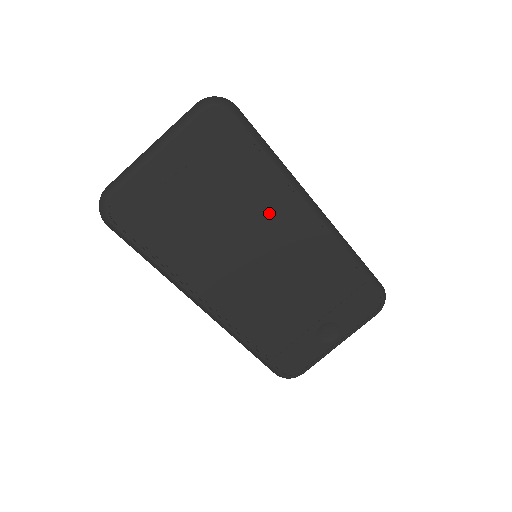
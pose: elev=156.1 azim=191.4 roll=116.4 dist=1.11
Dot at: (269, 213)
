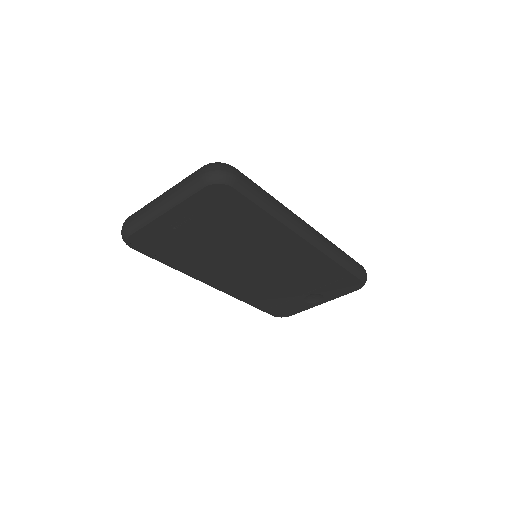
Dot at: (266, 241)
